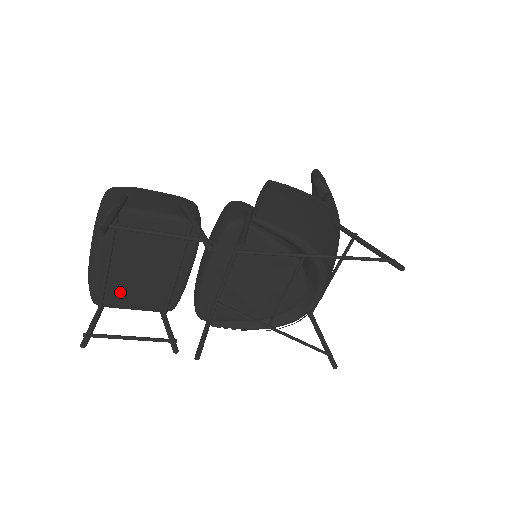
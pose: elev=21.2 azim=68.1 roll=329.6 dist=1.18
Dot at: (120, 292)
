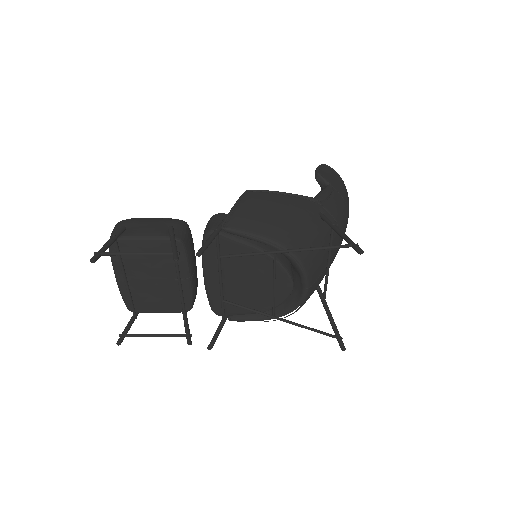
Dot at: (144, 300)
